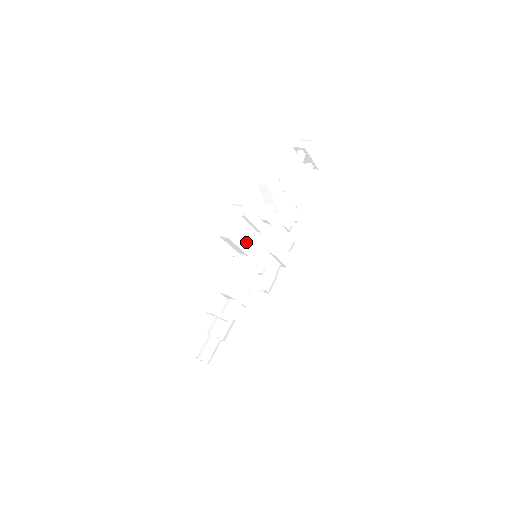
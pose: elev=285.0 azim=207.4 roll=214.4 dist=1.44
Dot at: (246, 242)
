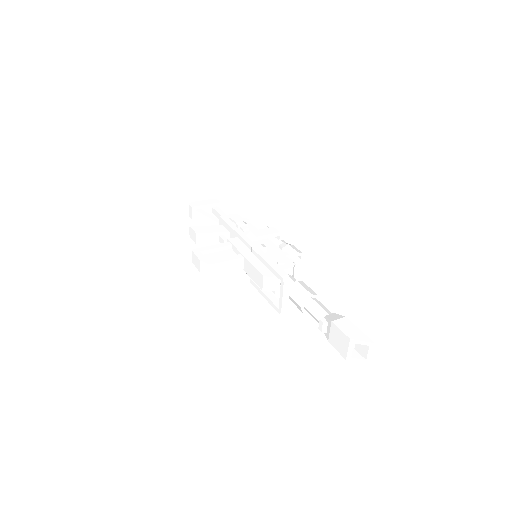
Dot at: occluded
